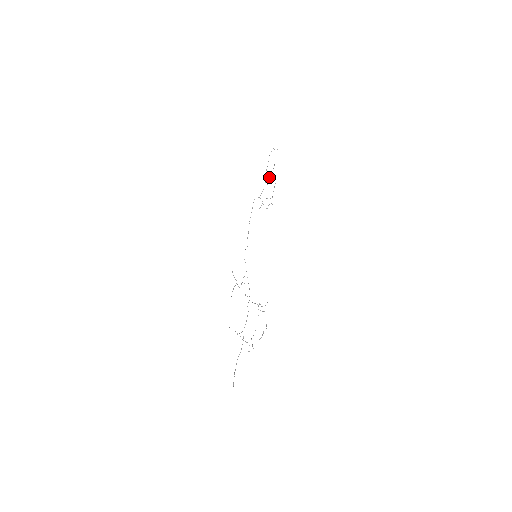
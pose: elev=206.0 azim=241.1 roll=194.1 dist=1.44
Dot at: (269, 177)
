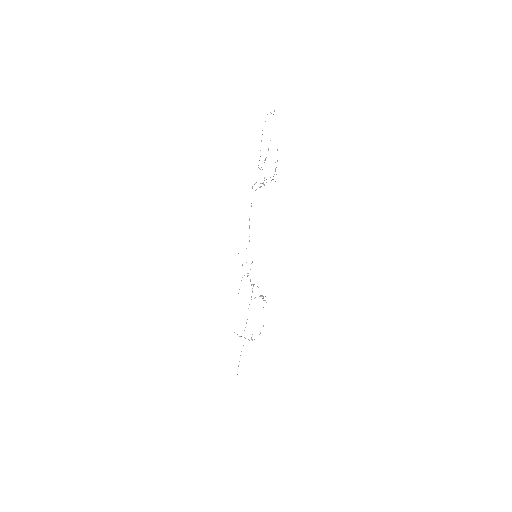
Dot at: occluded
